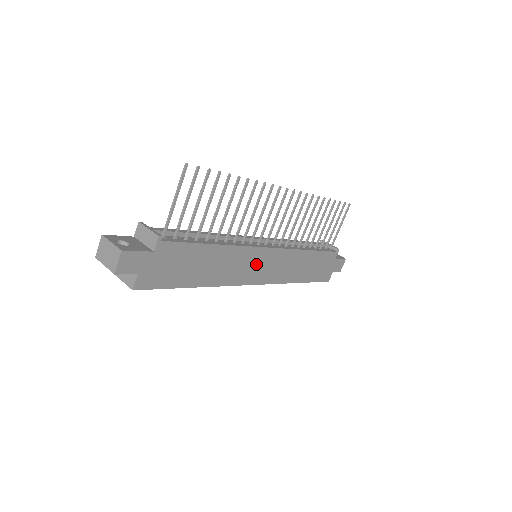
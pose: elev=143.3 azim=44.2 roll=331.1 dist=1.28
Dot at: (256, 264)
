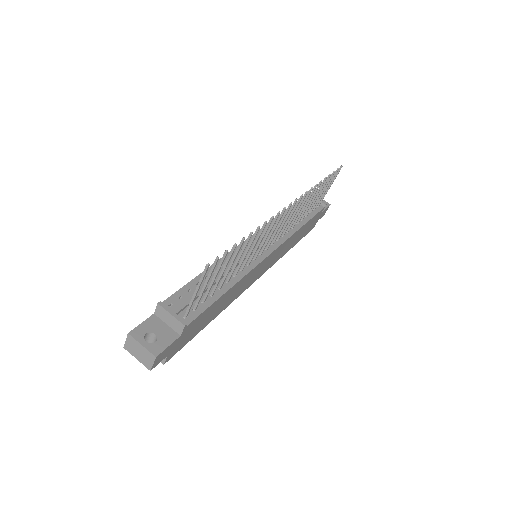
Dot at: (258, 270)
